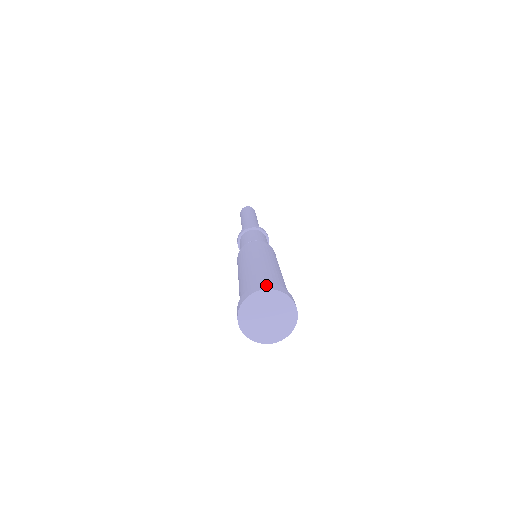
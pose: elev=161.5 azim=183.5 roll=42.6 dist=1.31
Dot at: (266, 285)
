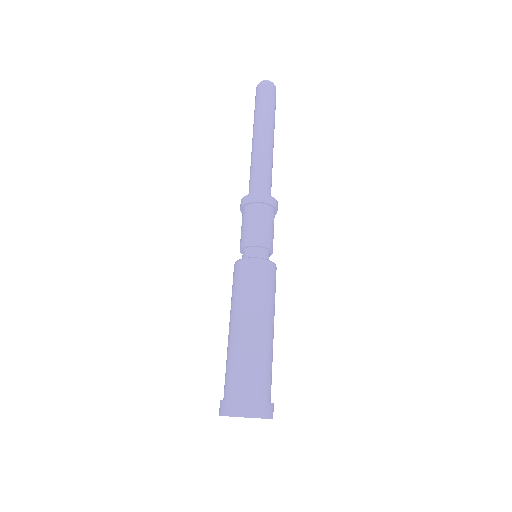
Dot at: (222, 406)
